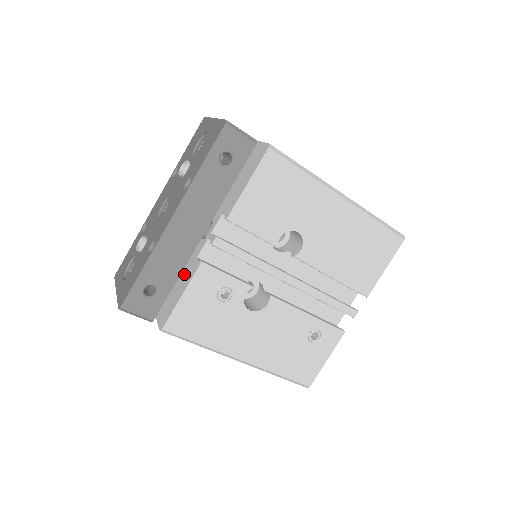
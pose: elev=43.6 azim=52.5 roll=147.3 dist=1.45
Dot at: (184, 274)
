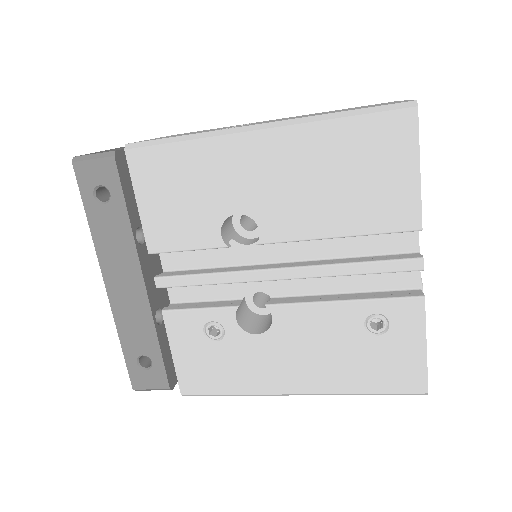
Dot at: occluded
